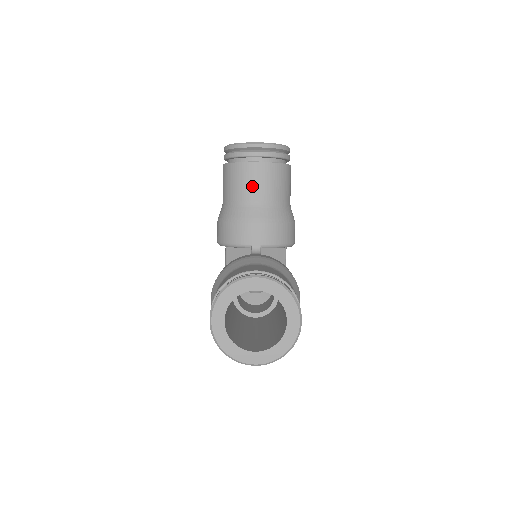
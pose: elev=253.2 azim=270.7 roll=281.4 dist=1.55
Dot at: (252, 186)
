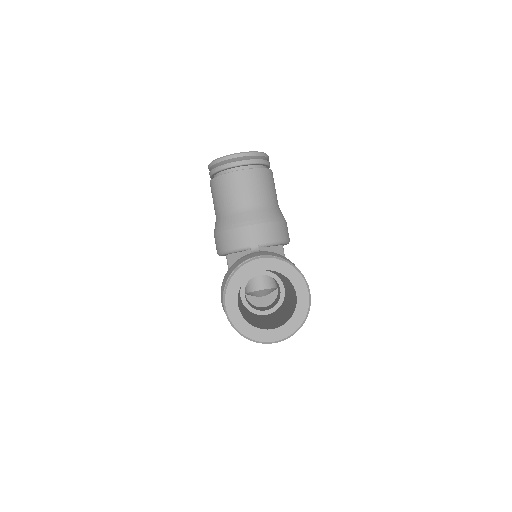
Dot at: (240, 193)
